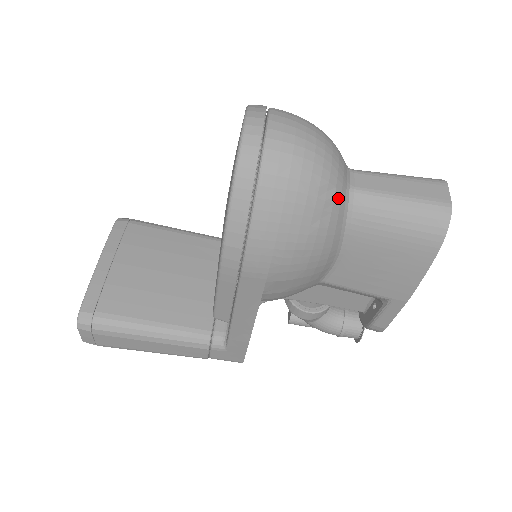
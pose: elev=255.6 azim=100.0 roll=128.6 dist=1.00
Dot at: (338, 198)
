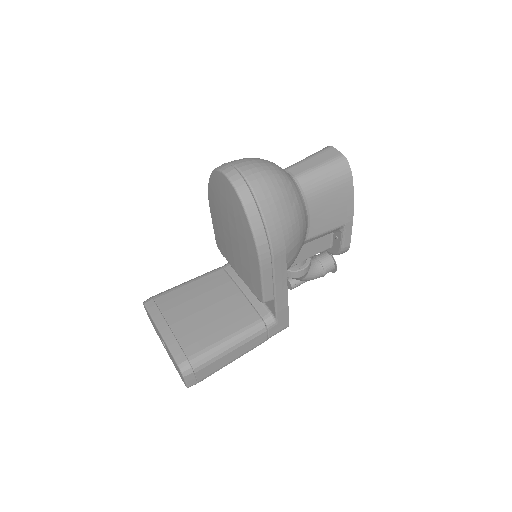
Dot at: (293, 186)
